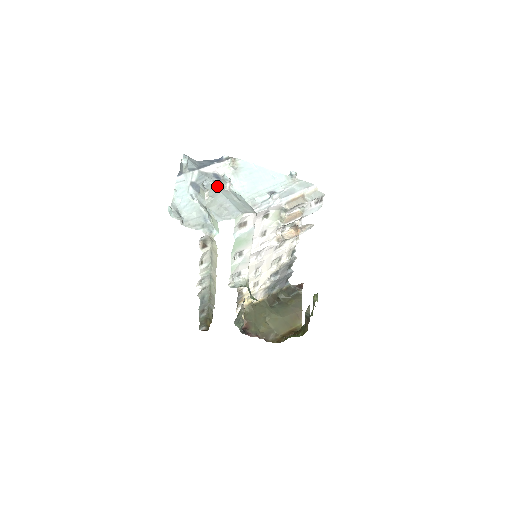
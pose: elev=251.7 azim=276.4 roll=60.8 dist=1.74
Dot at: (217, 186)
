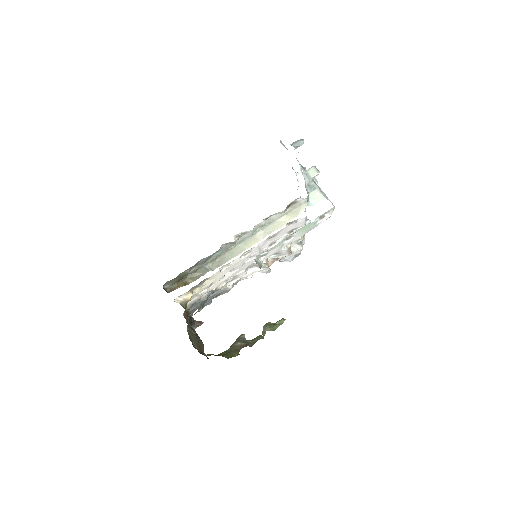
Dot at: occluded
